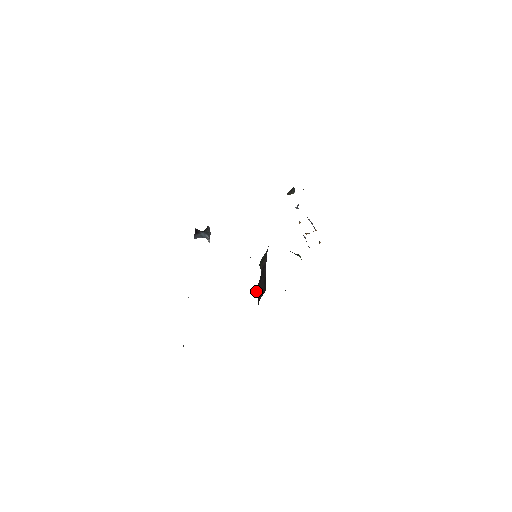
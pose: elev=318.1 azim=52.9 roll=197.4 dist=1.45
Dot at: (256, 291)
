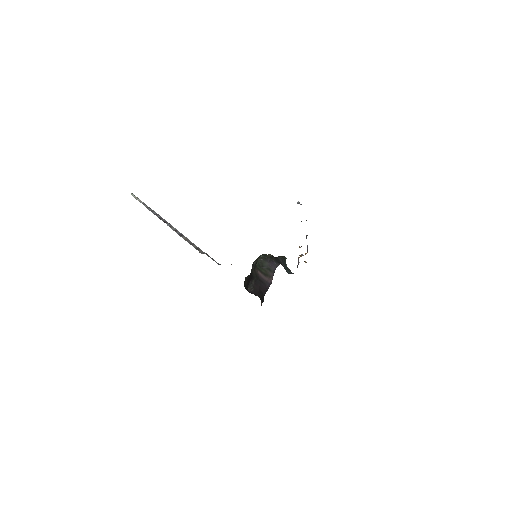
Dot at: (249, 288)
